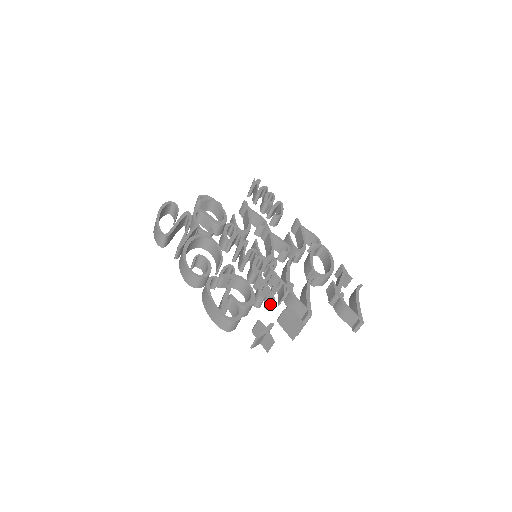
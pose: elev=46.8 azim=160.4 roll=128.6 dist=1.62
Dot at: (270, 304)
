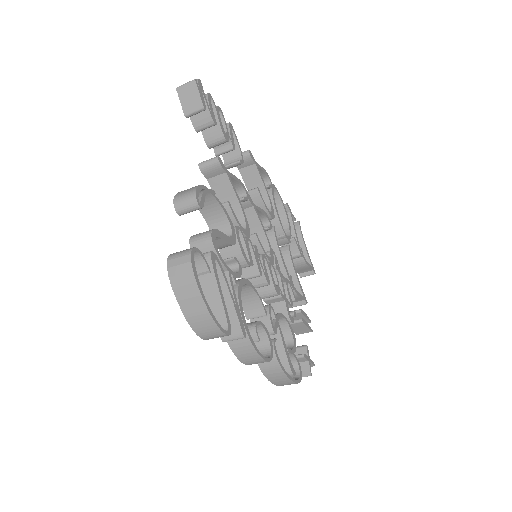
Dot at: occluded
